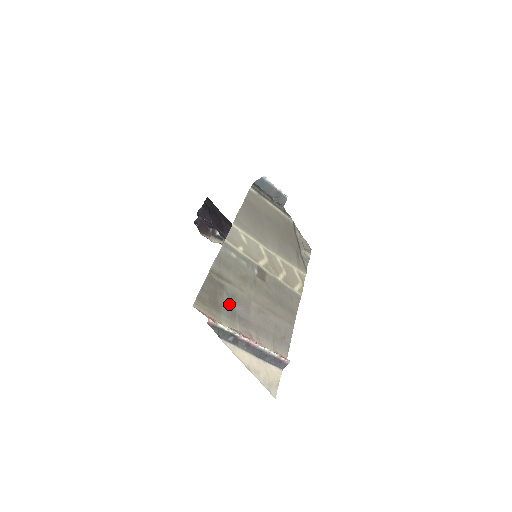
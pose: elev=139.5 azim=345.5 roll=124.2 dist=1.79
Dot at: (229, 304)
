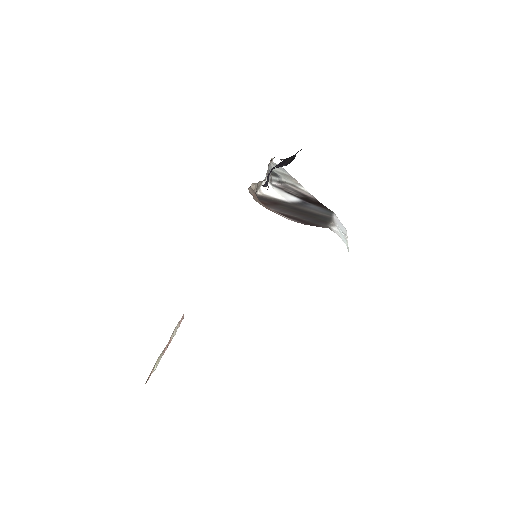
Dot at: occluded
